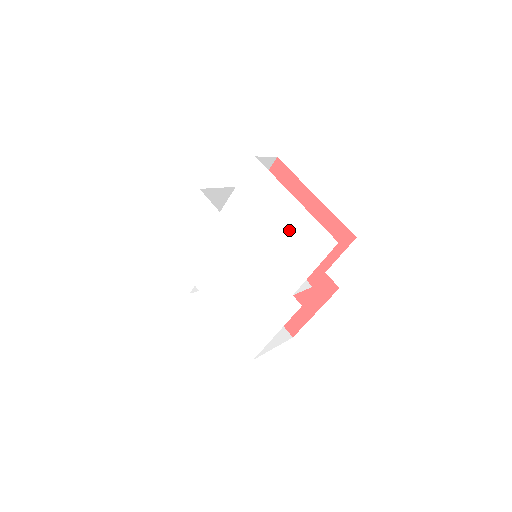
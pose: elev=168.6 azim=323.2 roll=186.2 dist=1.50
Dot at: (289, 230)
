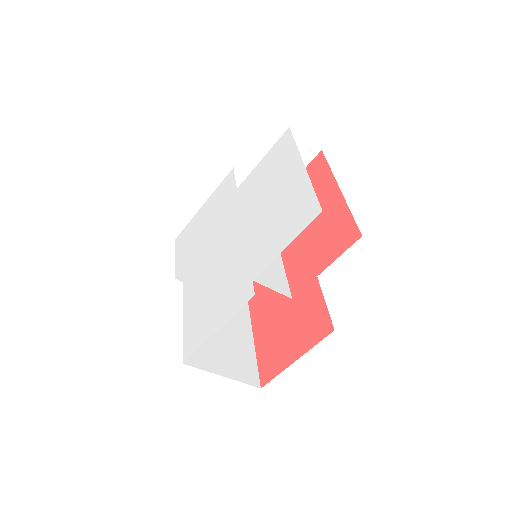
Dot at: (283, 201)
